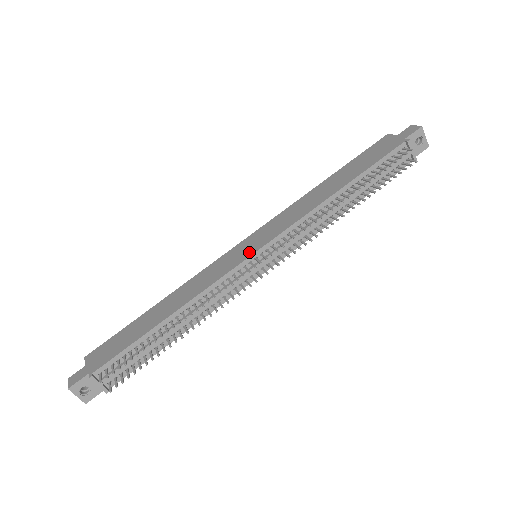
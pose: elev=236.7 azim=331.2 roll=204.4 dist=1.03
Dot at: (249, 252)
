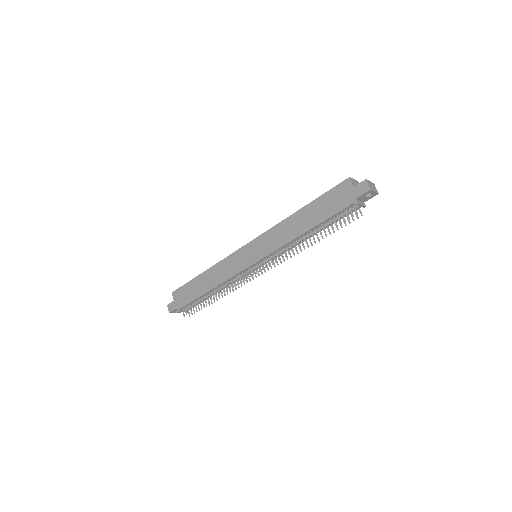
Dot at: (250, 261)
